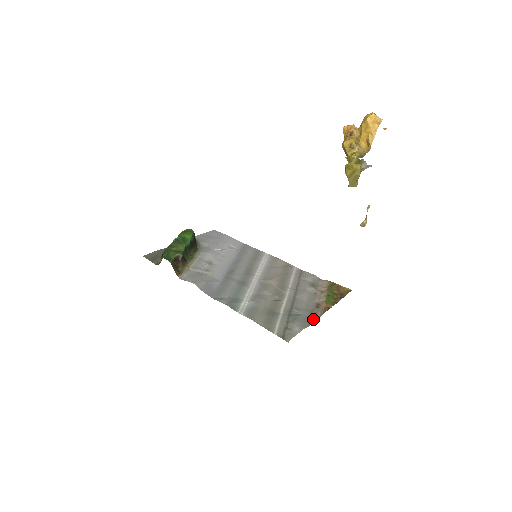
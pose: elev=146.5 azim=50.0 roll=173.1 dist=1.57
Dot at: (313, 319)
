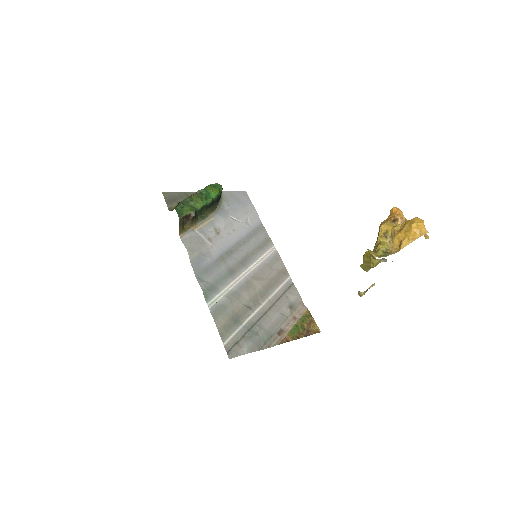
Dot at: (266, 345)
